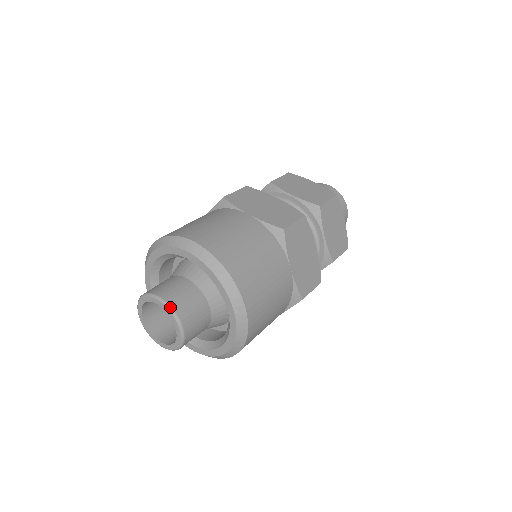
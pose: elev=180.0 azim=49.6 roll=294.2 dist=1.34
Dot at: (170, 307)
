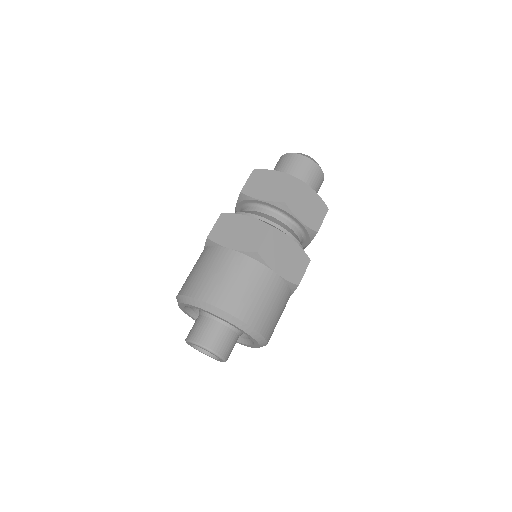
Dot at: (204, 347)
